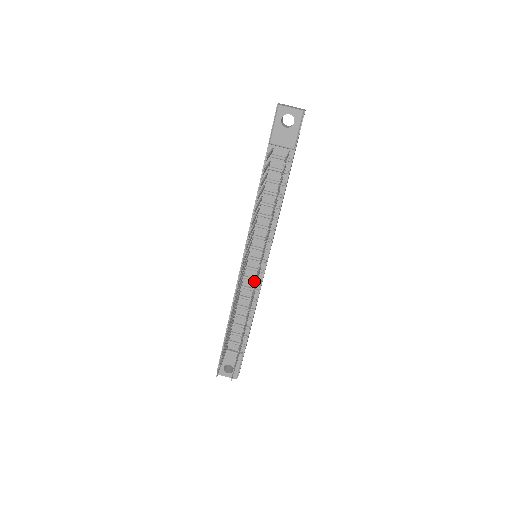
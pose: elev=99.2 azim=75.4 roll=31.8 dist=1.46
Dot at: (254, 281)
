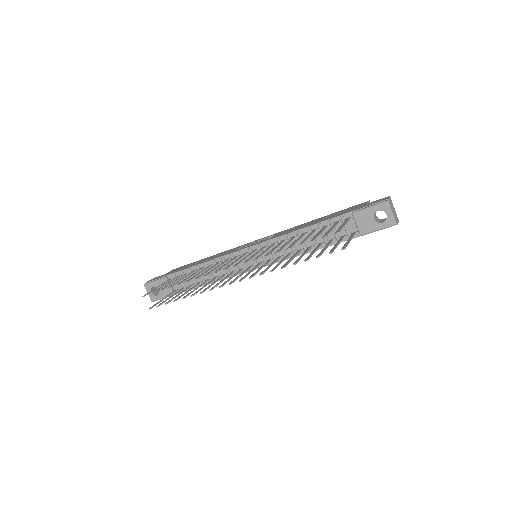
Dot at: (236, 268)
